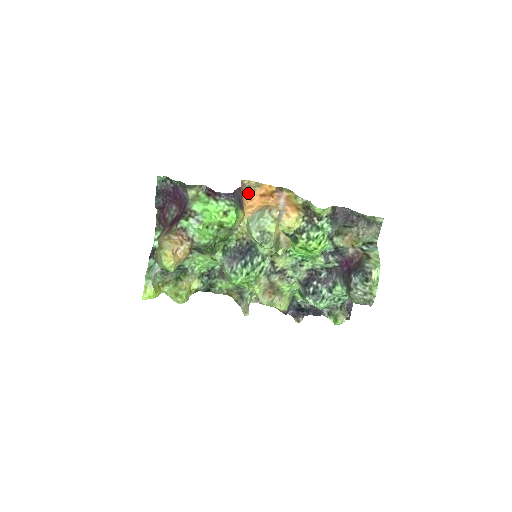
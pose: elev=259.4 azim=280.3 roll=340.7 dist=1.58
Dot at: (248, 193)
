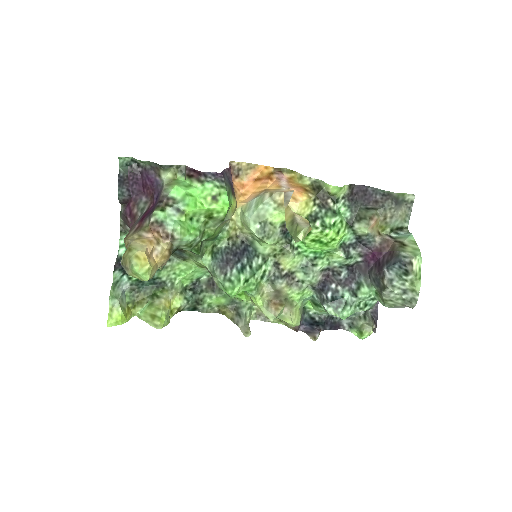
Dot at: (238, 178)
